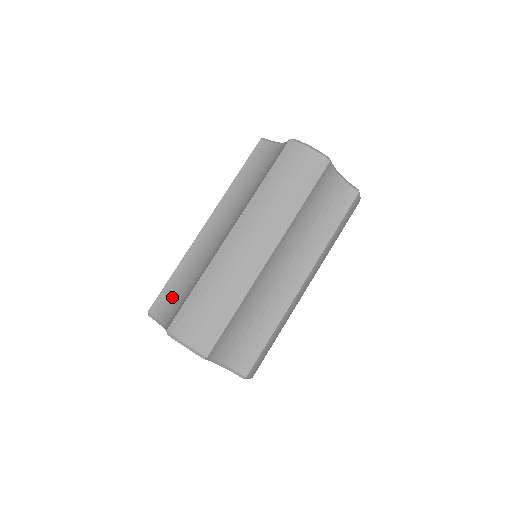
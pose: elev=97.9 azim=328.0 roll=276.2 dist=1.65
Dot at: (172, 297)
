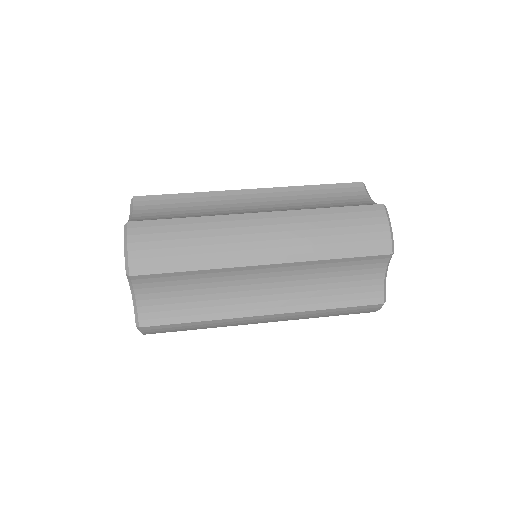
Dot at: (163, 207)
